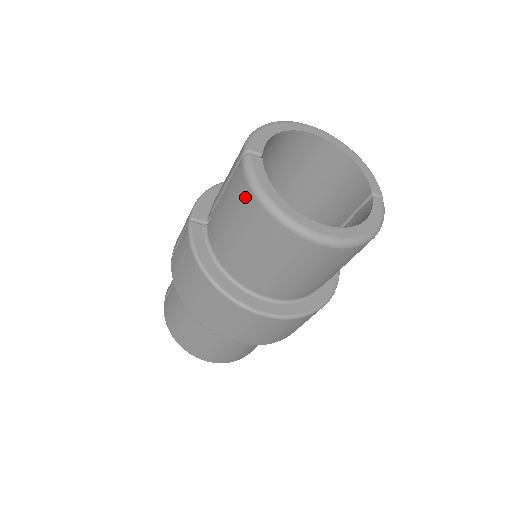
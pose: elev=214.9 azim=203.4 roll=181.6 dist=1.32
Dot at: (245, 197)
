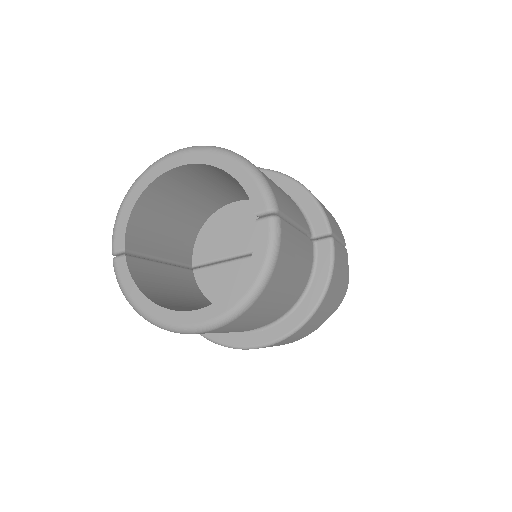
Dot at: occluded
